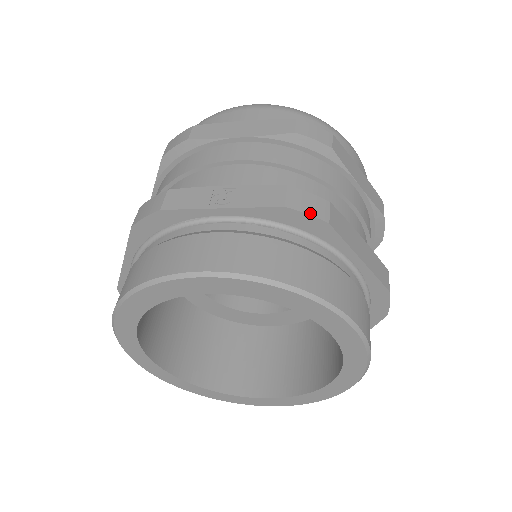
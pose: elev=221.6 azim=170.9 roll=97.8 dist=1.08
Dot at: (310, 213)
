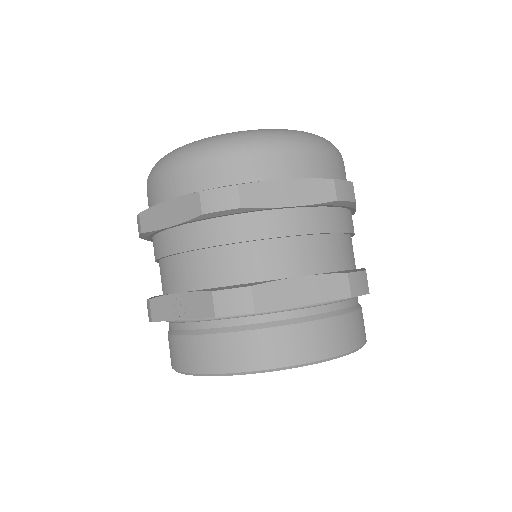
Dot at: (236, 313)
